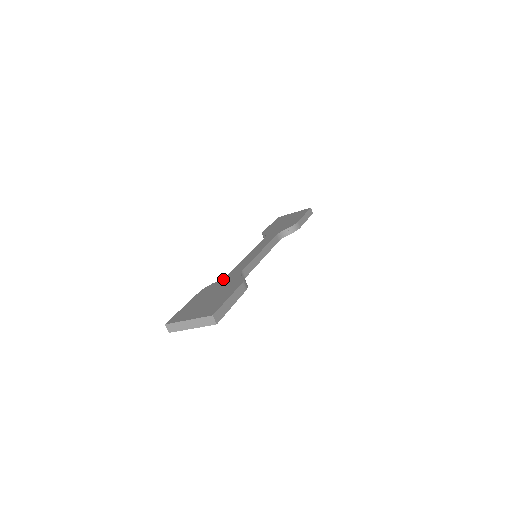
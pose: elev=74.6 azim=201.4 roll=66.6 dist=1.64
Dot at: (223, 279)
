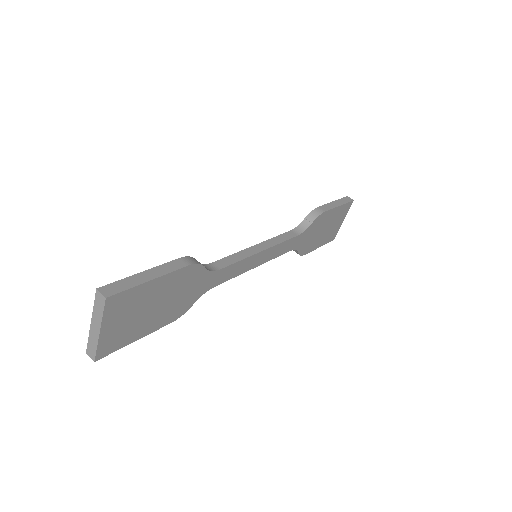
Dot at: occluded
